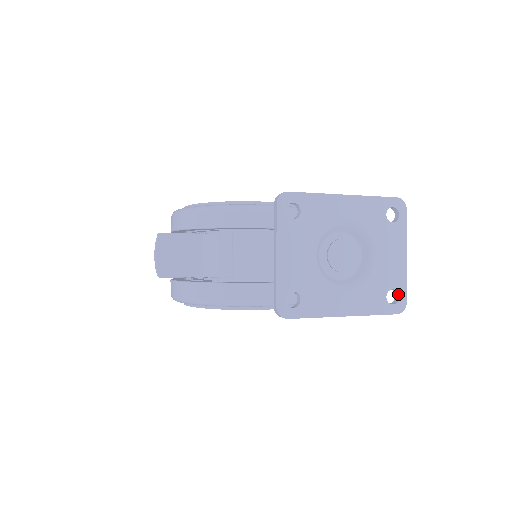
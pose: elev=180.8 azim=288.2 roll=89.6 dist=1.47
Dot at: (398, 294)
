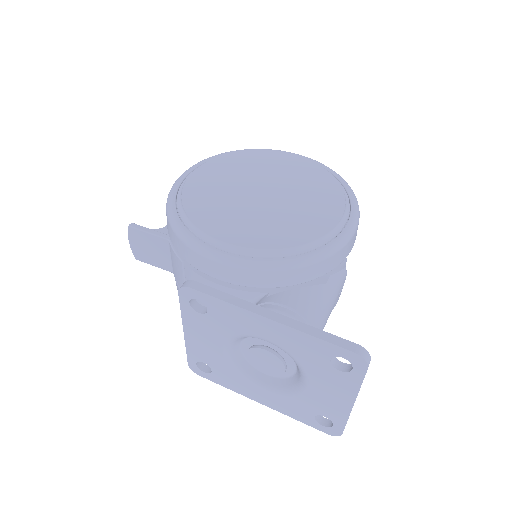
Dot at: (333, 422)
